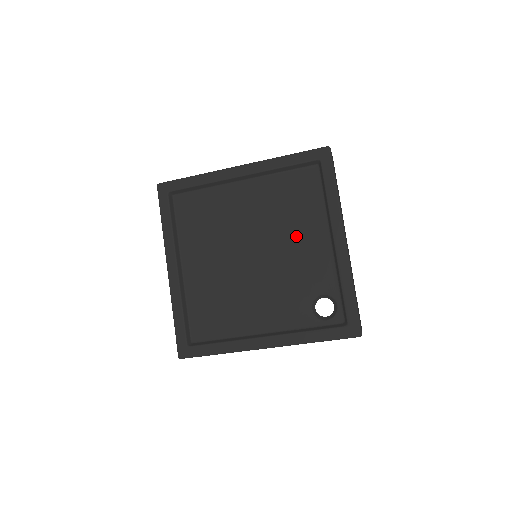
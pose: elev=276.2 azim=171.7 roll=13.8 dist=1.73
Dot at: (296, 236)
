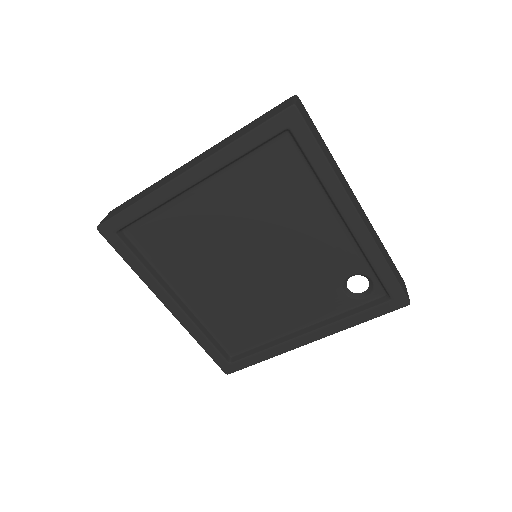
Dot at: (295, 227)
